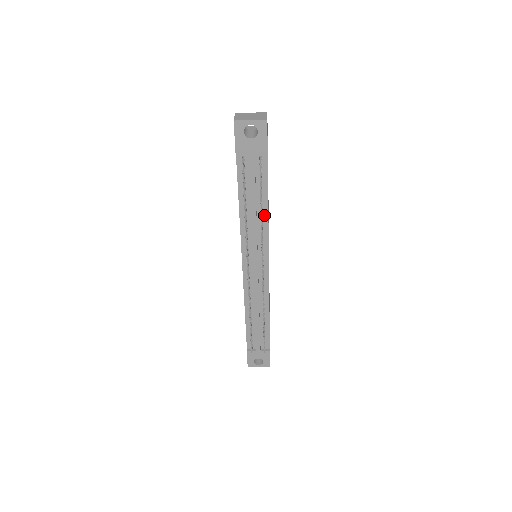
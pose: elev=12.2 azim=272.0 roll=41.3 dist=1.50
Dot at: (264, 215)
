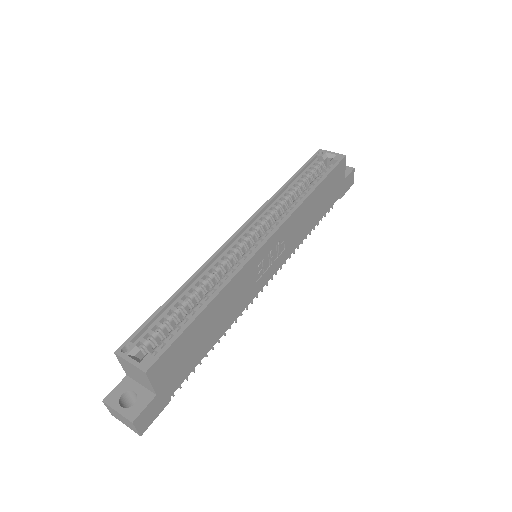
Dot at: occluded
